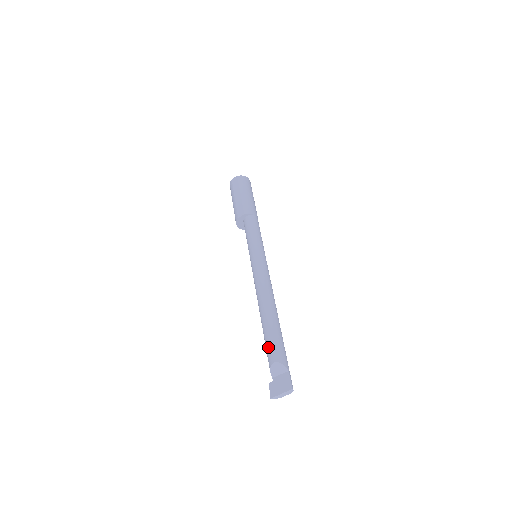
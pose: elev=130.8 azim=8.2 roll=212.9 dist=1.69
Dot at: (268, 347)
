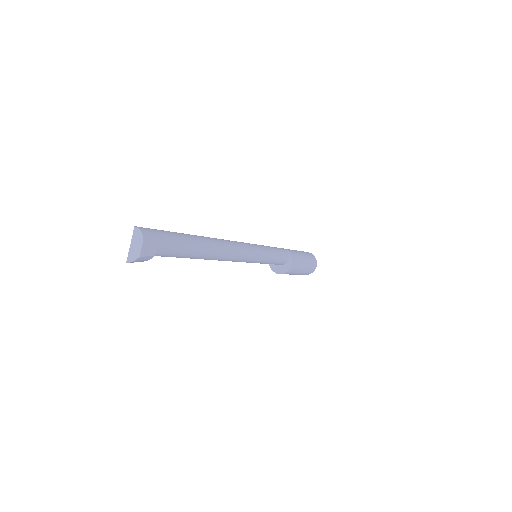
Dot at: occluded
